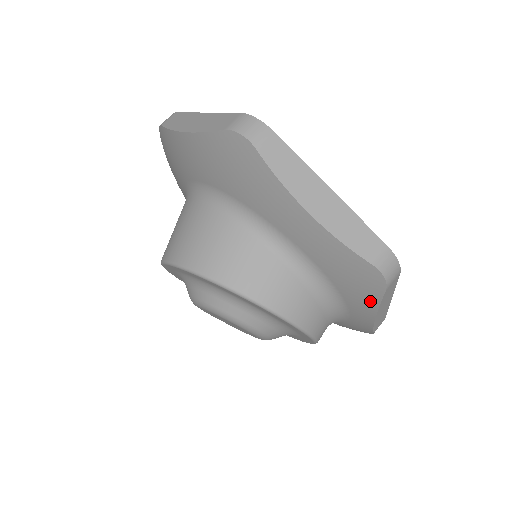
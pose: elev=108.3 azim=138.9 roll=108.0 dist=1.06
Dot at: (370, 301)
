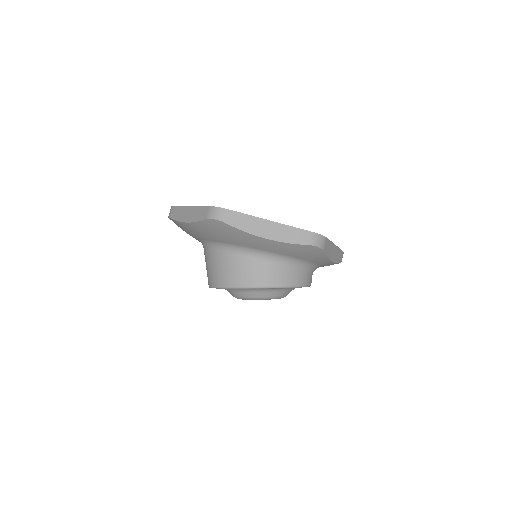
Dot at: (321, 257)
